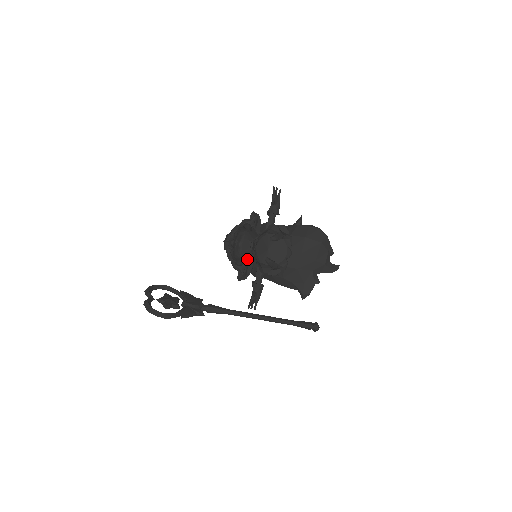
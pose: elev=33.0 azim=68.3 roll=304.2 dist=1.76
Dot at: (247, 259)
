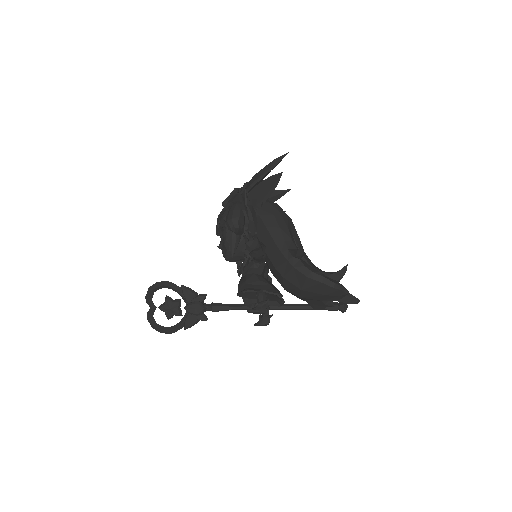
Dot at: occluded
